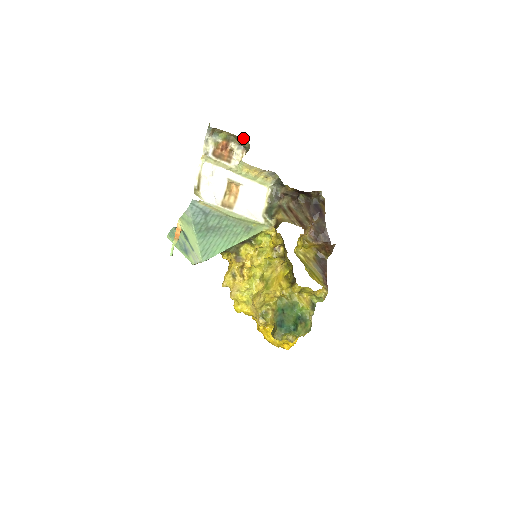
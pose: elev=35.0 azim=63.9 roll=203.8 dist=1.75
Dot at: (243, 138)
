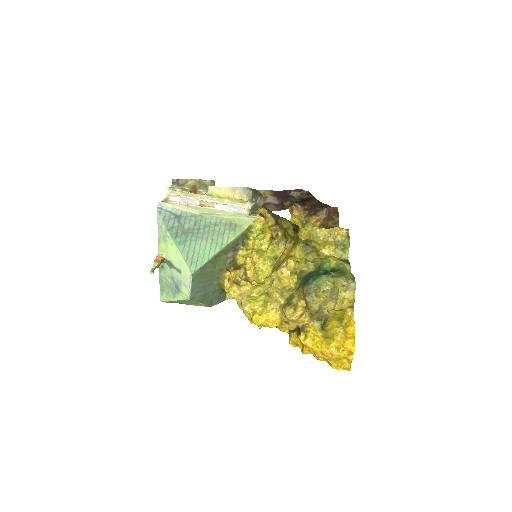
Dot at: (207, 180)
